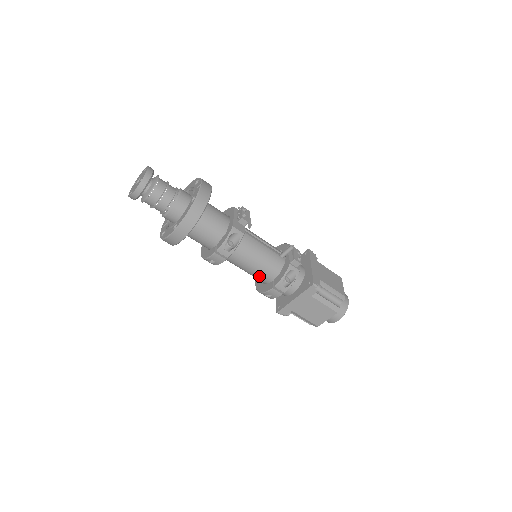
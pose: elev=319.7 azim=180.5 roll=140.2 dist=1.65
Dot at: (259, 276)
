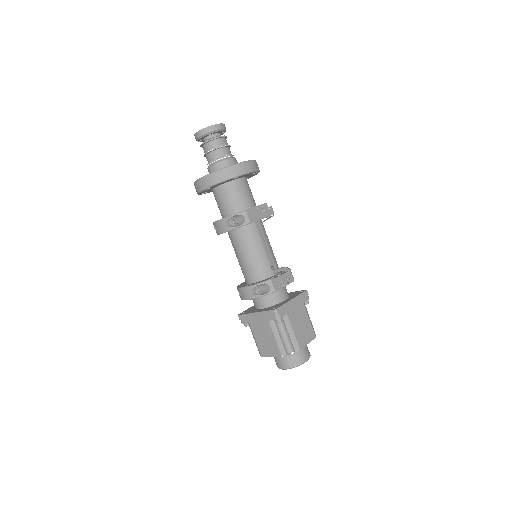
Dot at: (244, 271)
